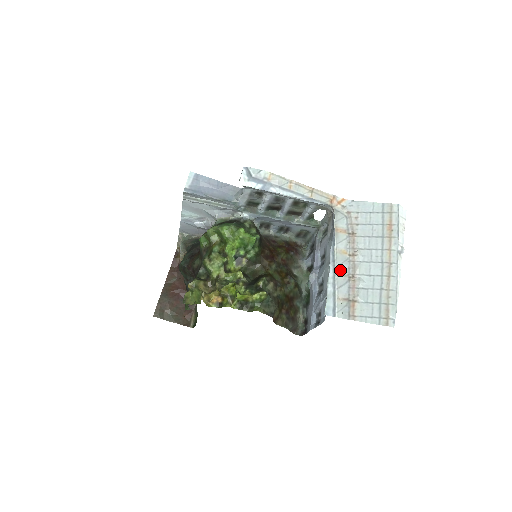
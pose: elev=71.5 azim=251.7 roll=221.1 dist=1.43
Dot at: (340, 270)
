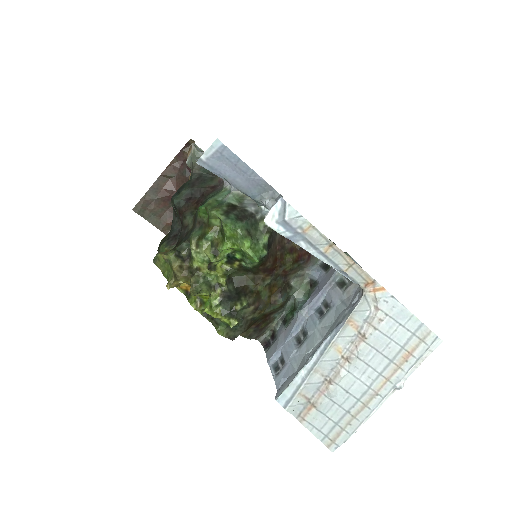
Dot at: (321, 366)
